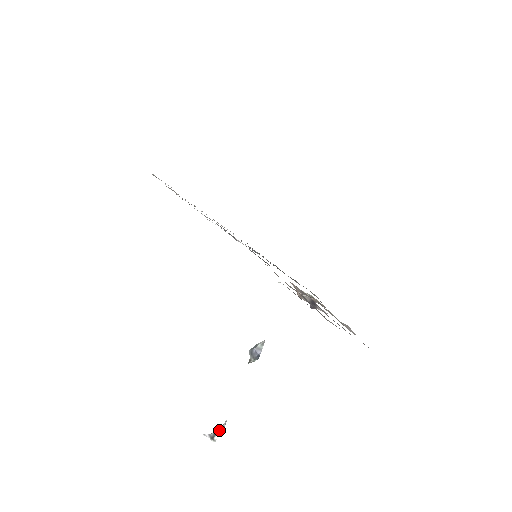
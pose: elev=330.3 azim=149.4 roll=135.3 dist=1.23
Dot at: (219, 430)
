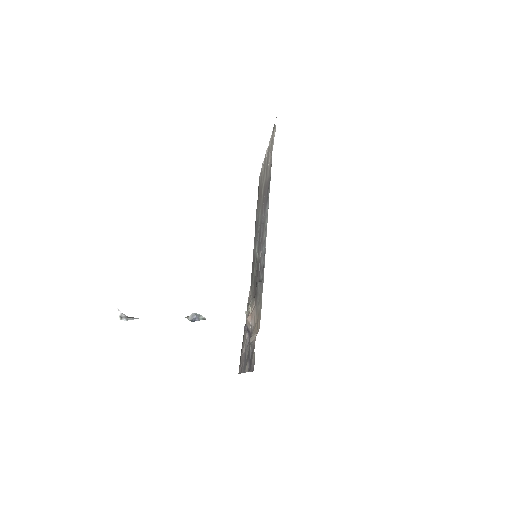
Dot at: (130, 318)
